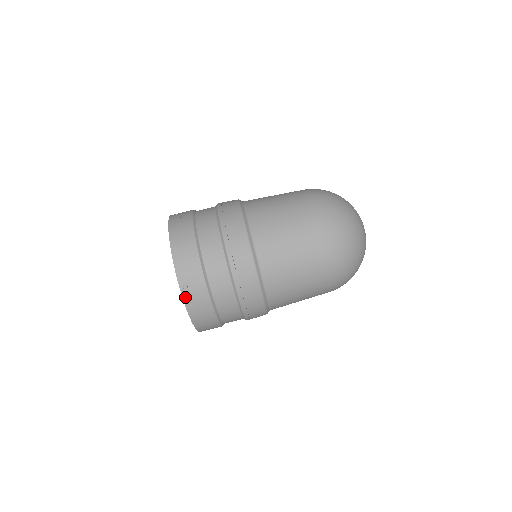
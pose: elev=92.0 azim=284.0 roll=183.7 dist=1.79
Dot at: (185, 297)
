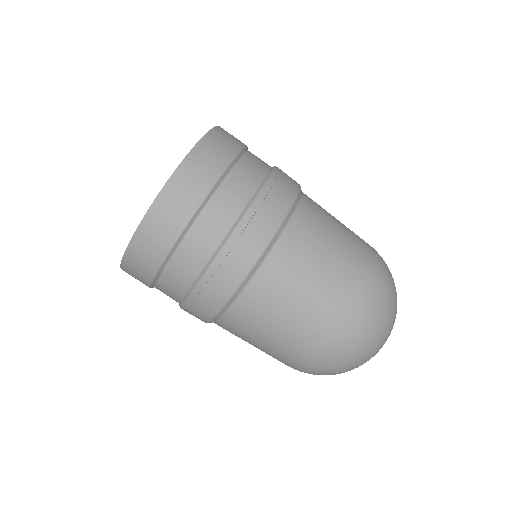
Dot at: (179, 172)
